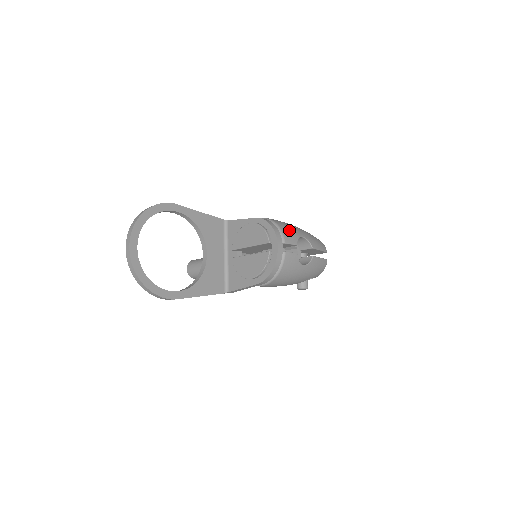
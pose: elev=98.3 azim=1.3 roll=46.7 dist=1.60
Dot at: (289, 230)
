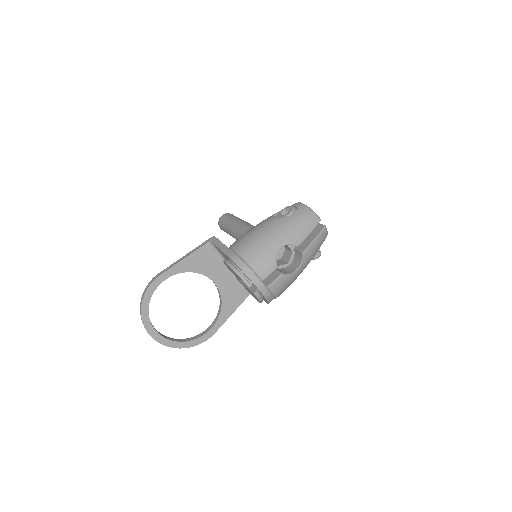
Dot at: (262, 258)
